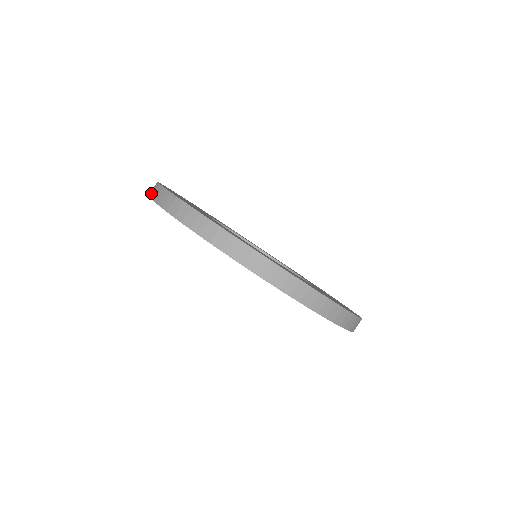
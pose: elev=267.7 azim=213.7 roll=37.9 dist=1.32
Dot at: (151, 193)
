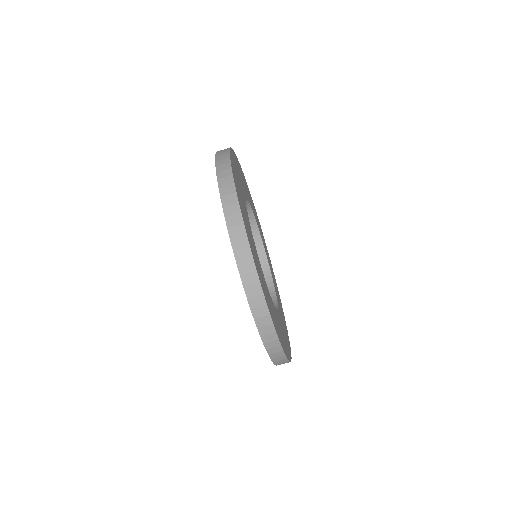
Dot at: (219, 165)
